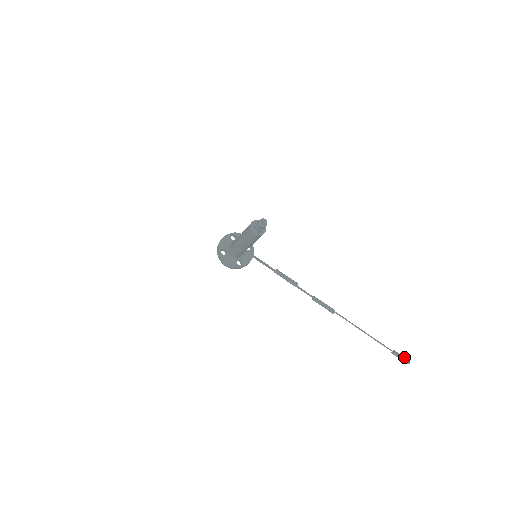
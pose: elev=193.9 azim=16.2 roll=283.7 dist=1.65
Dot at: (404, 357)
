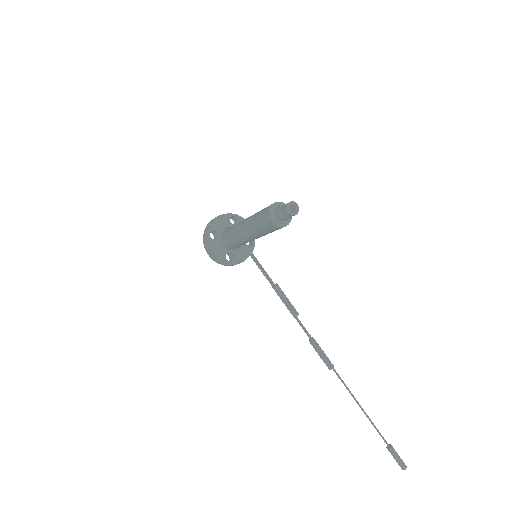
Dot at: occluded
